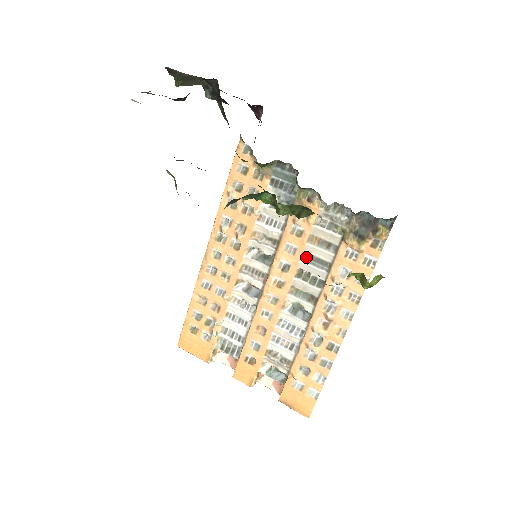
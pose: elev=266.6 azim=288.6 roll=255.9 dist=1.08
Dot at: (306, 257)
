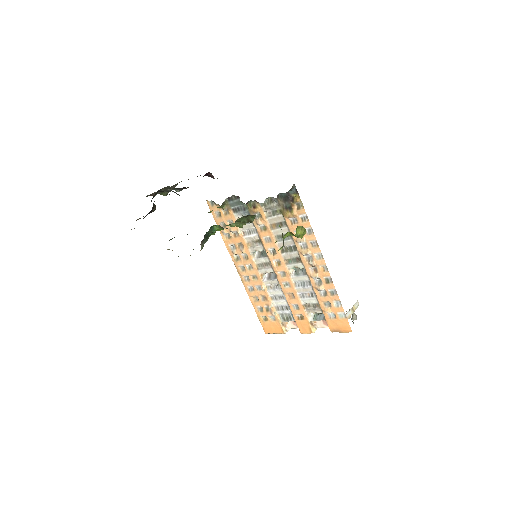
Dot at: (278, 239)
